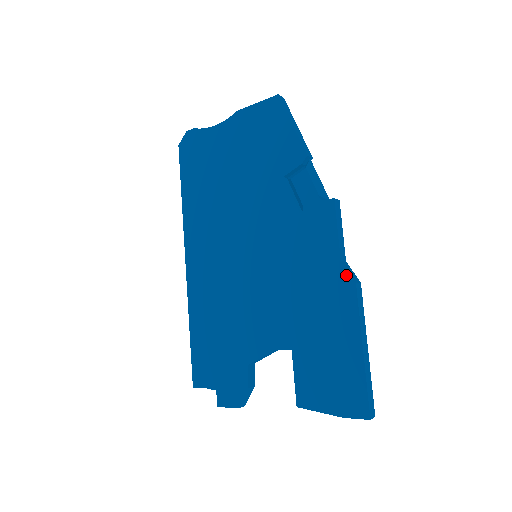
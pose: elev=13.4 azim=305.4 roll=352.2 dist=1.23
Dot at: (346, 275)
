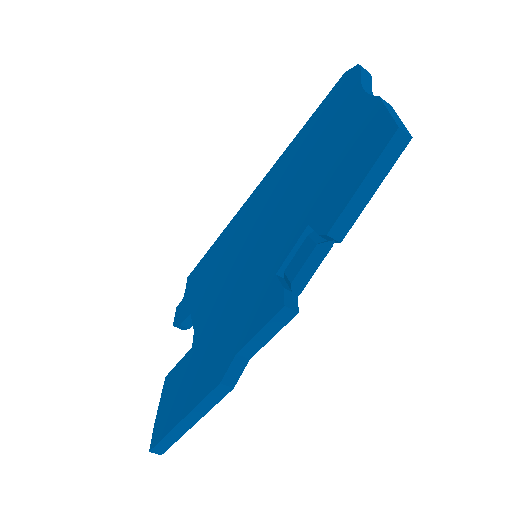
Dot at: (226, 368)
